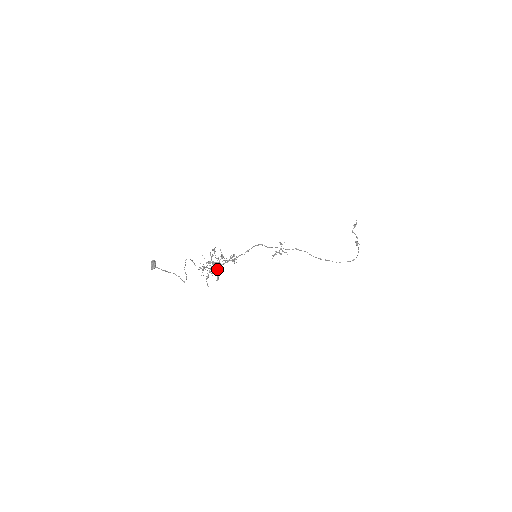
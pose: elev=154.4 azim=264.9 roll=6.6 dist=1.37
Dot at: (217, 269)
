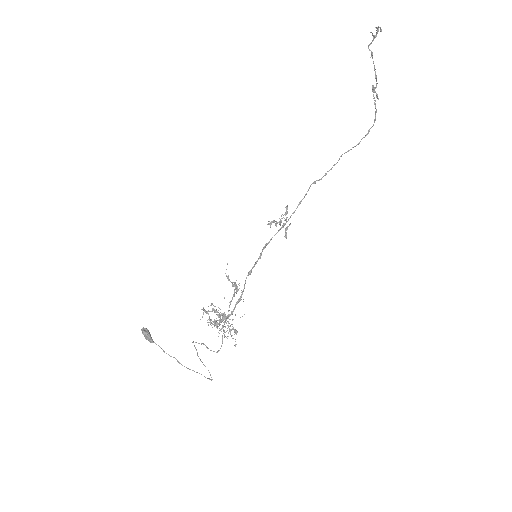
Dot at: (229, 330)
